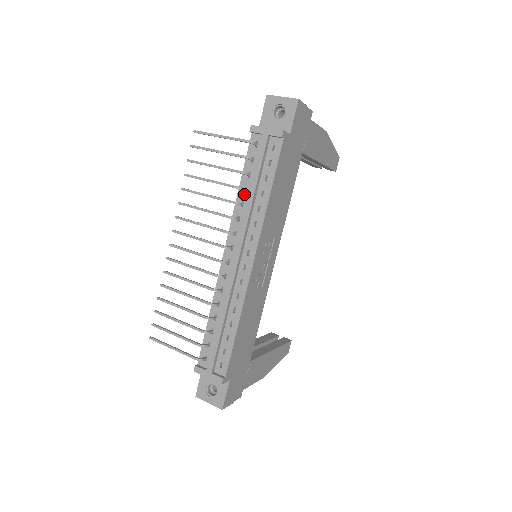
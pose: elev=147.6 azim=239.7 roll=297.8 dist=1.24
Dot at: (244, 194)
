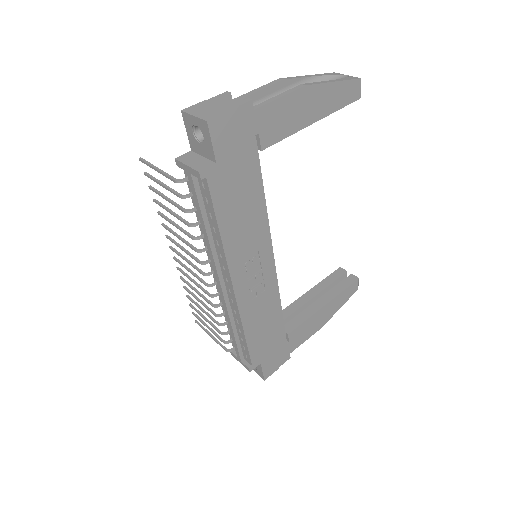
Dot at: occluded
